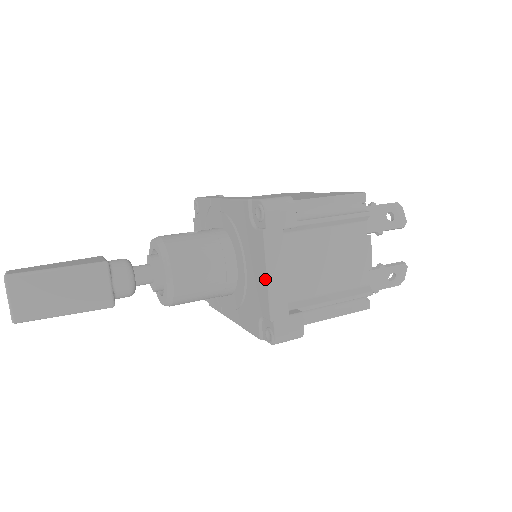
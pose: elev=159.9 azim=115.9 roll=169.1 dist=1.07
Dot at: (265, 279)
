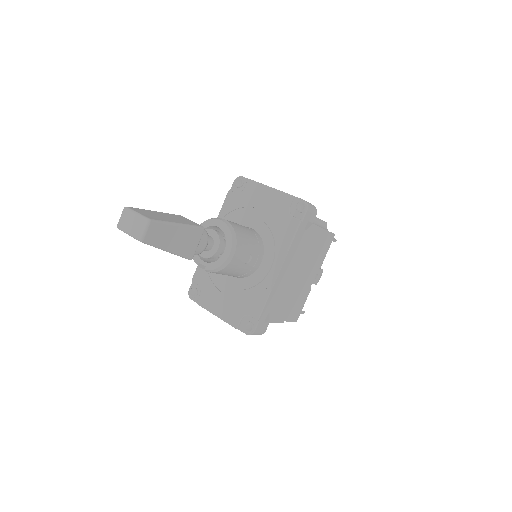
Dot at: (270, 190)
